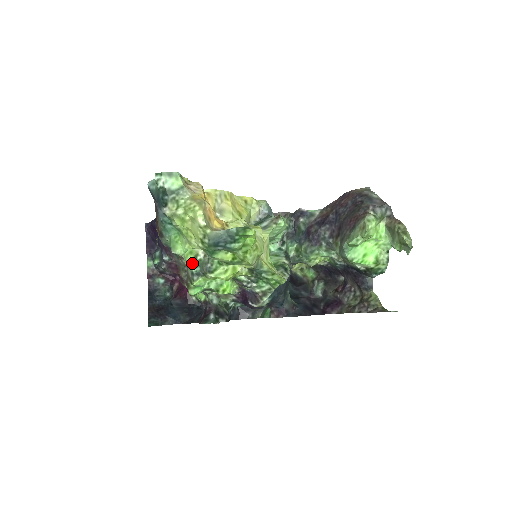
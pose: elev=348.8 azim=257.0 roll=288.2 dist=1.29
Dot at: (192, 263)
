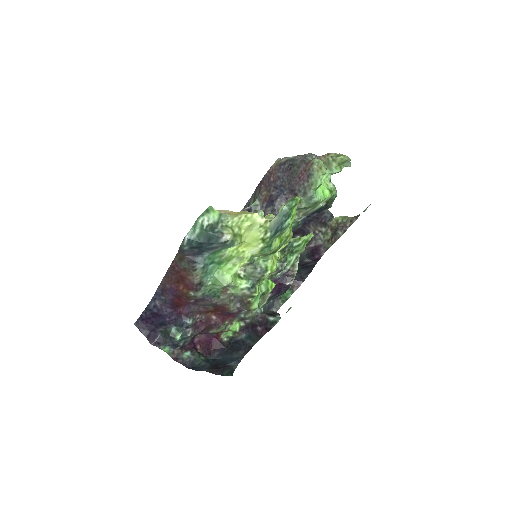
Dot at: (242, 282)
